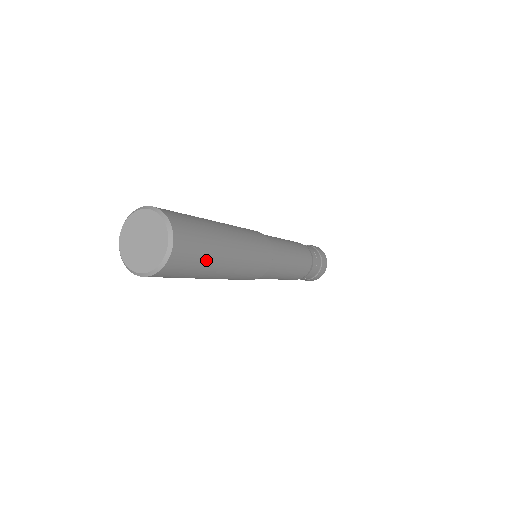
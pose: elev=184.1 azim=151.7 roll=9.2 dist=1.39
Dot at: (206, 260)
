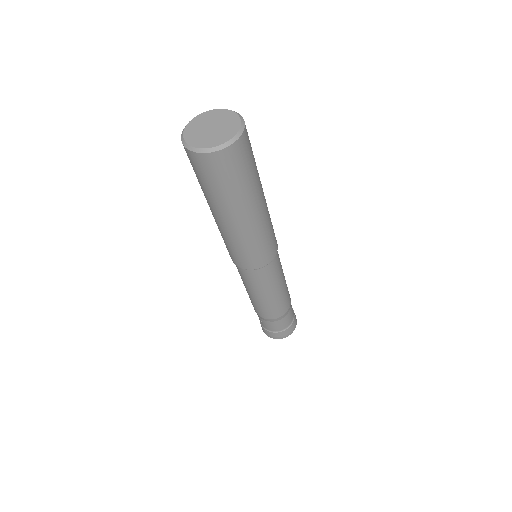
Dot at: (255, 162)
